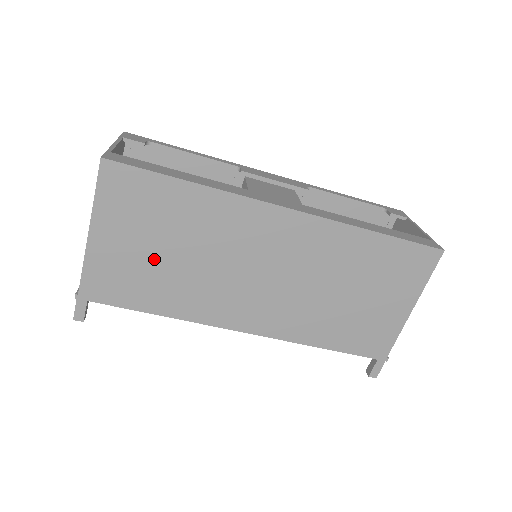
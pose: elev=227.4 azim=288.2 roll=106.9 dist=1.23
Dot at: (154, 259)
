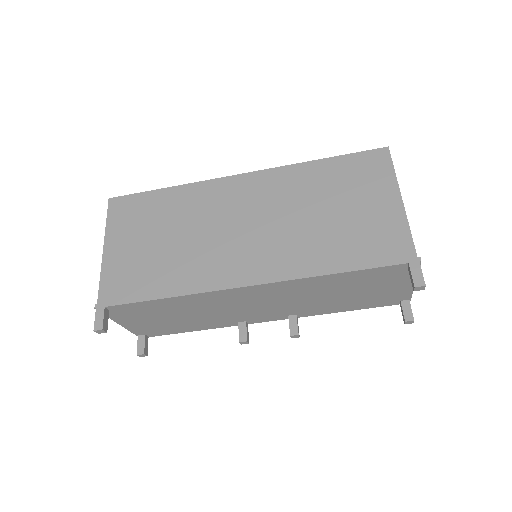
Dot at: (153, 250)
